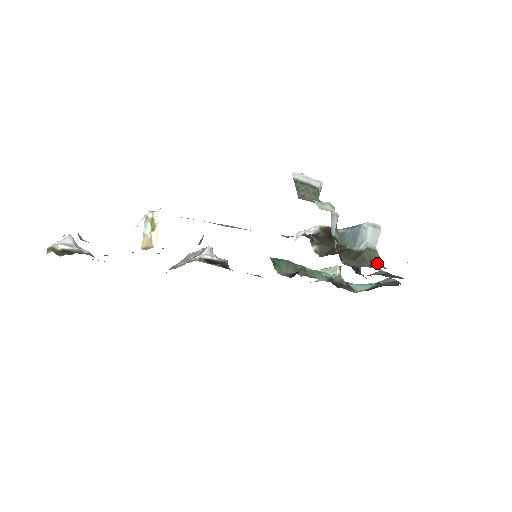
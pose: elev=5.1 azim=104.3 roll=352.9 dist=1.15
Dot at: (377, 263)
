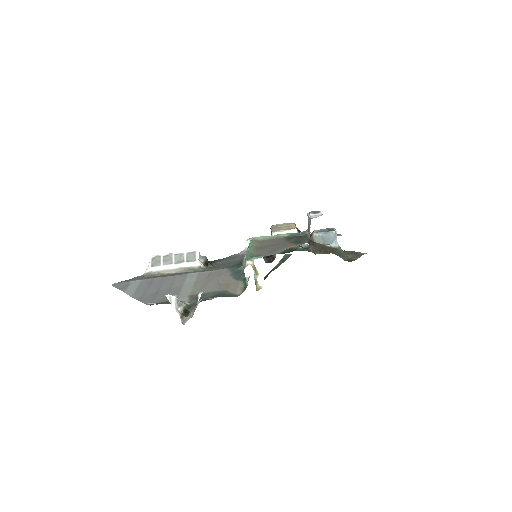
Dot at: occluded
